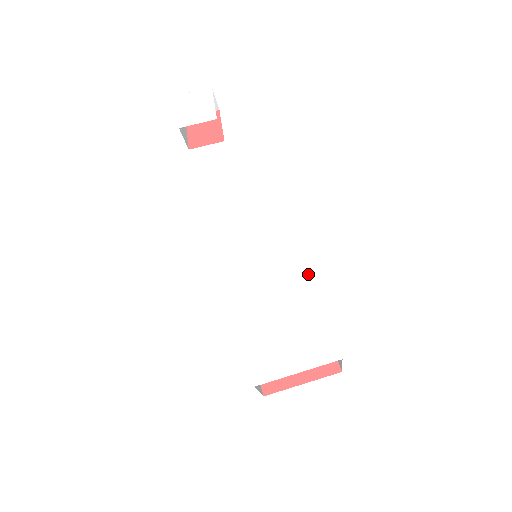
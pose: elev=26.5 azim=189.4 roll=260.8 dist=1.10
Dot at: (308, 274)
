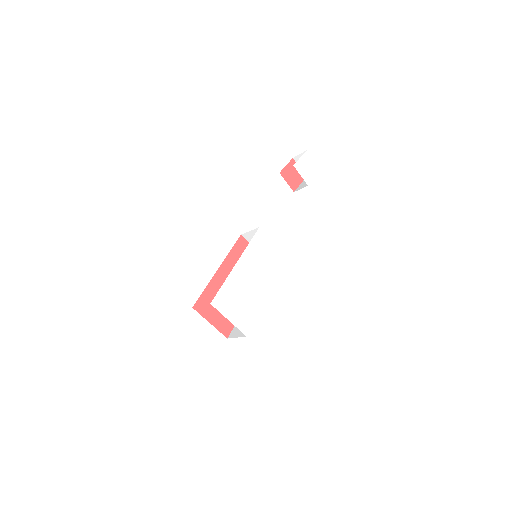
Dot at: (270, 292)
